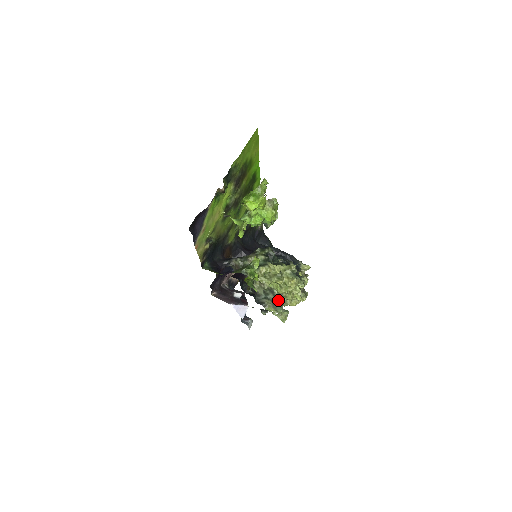
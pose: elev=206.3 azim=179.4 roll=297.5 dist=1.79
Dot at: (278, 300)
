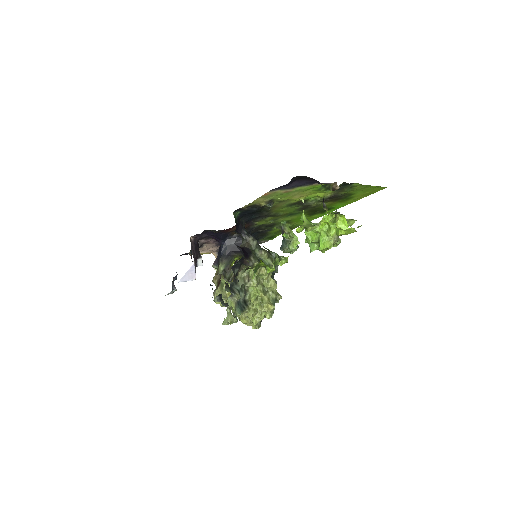
Dot at: (243, 304)
